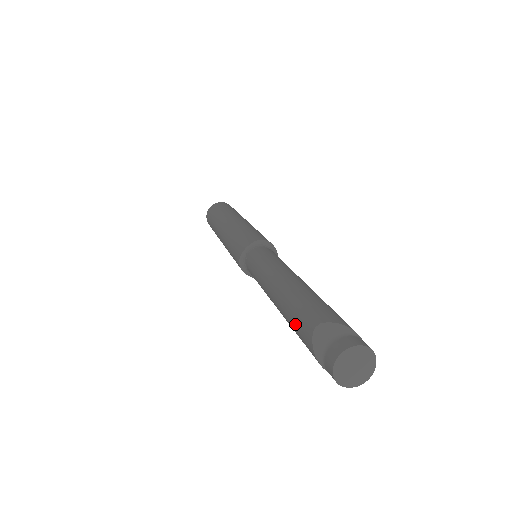
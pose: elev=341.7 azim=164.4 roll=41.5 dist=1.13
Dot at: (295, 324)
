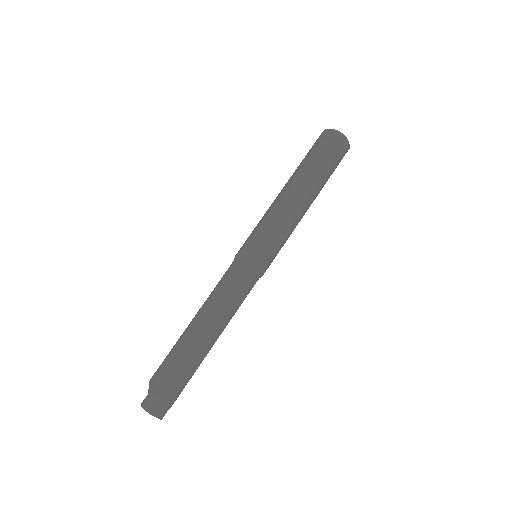
Dot at: occluded
